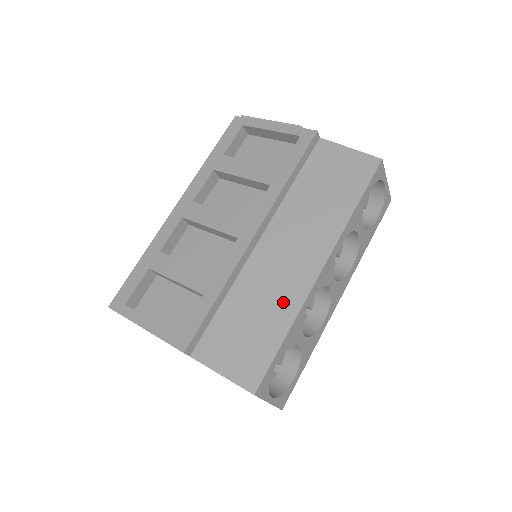
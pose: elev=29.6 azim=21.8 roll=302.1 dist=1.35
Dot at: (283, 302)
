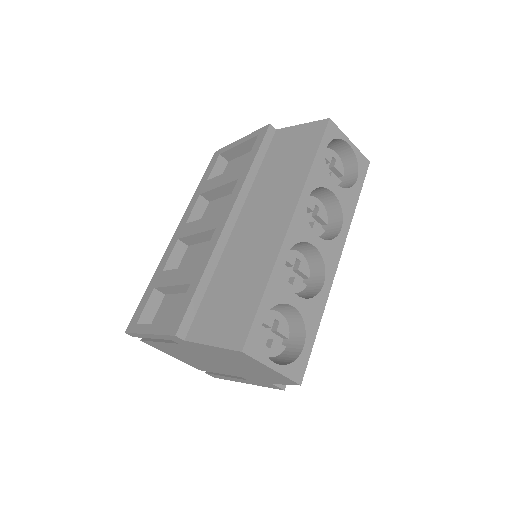
Dot at: (260, 262)
